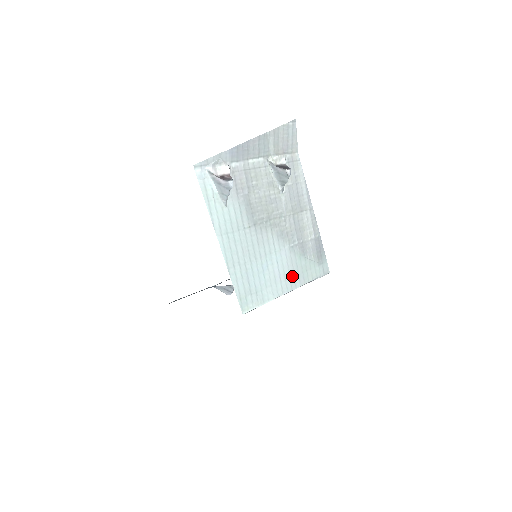
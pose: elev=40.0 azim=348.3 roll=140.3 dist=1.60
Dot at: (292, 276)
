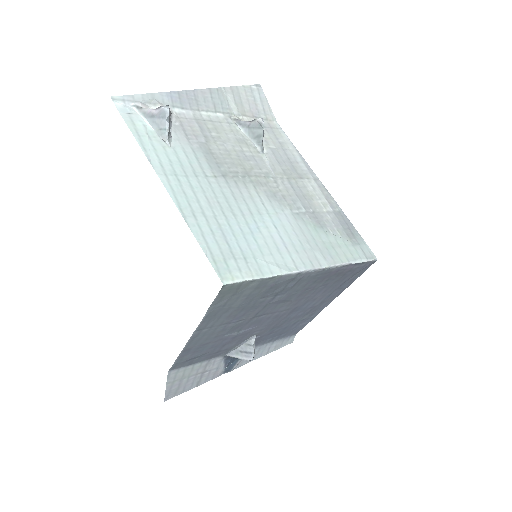
Dot at: (308, 250)
